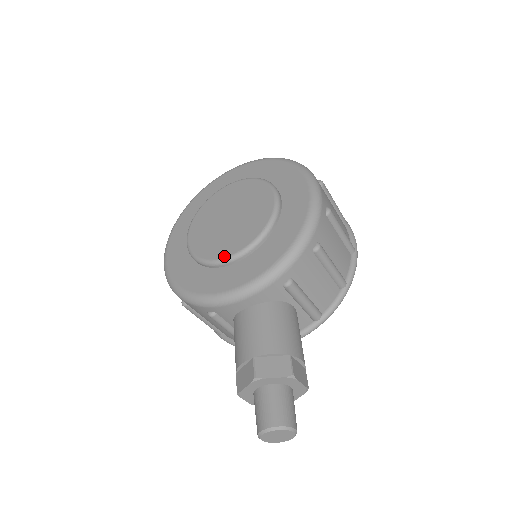
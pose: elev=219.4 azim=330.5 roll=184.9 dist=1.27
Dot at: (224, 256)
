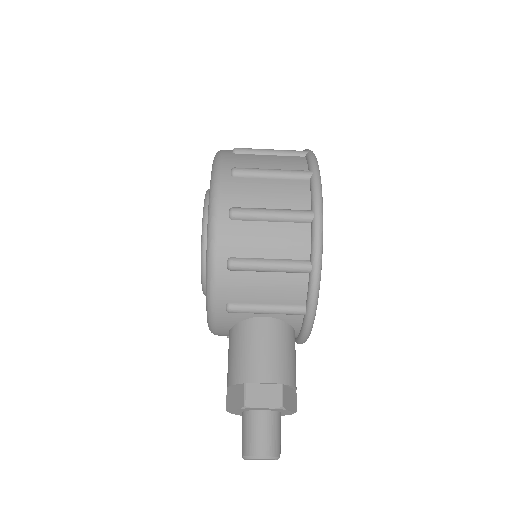
Dot at: occluded
